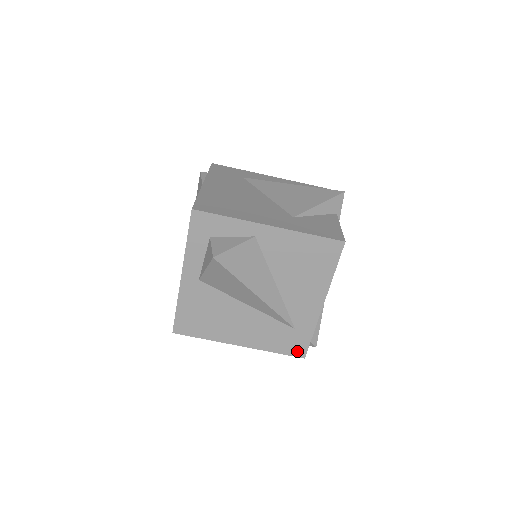
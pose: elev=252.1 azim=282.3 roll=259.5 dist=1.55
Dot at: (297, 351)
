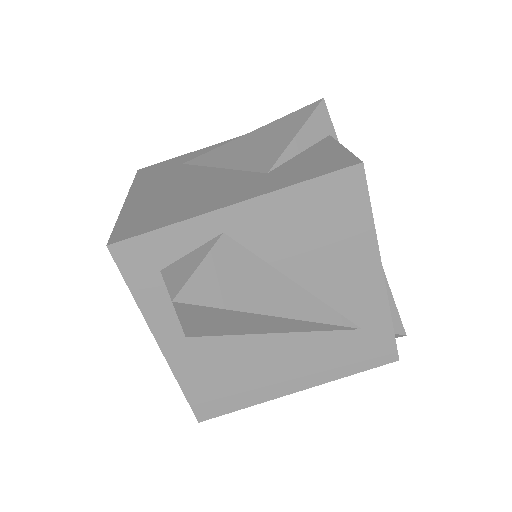
Dot at: (382, 356)
